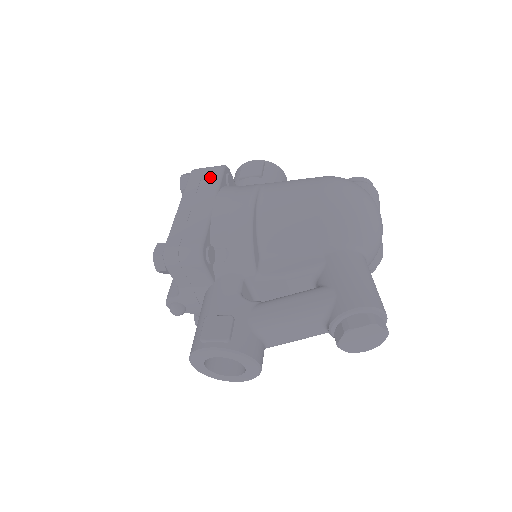
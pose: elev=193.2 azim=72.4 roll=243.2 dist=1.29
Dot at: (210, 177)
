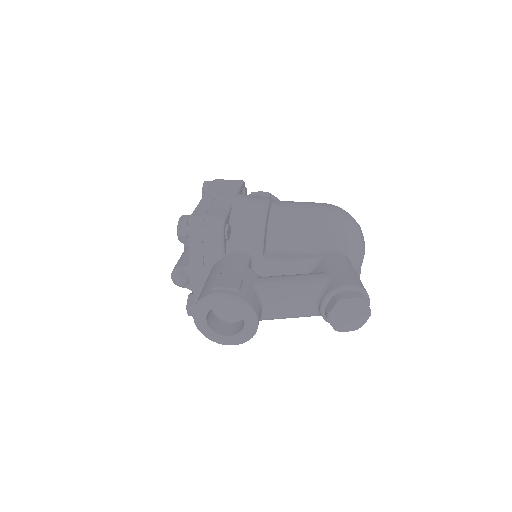
Dot at: (232, 184)
